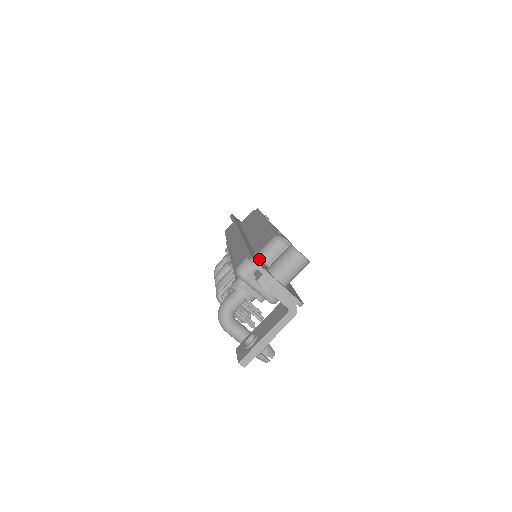
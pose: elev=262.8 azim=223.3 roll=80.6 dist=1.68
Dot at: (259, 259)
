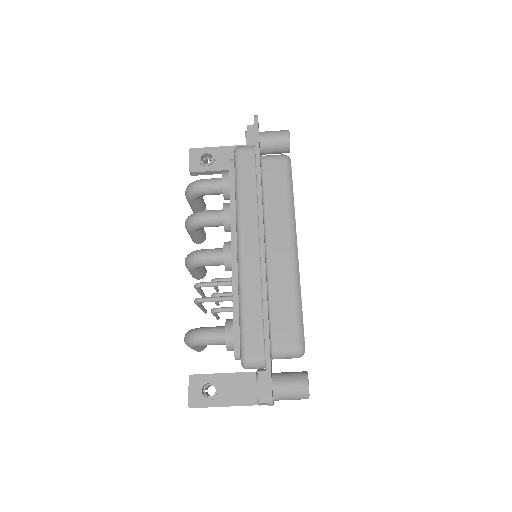
Dot at: occluded
